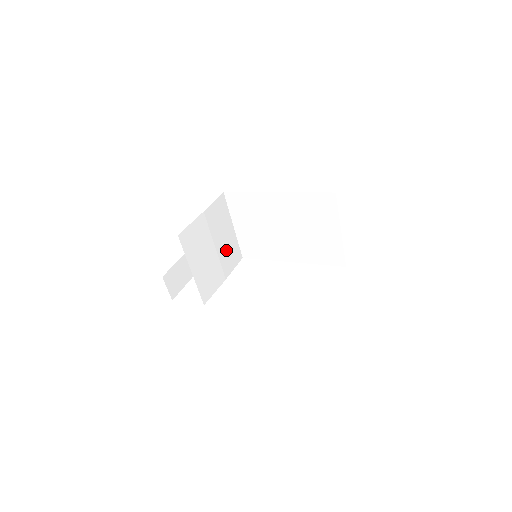
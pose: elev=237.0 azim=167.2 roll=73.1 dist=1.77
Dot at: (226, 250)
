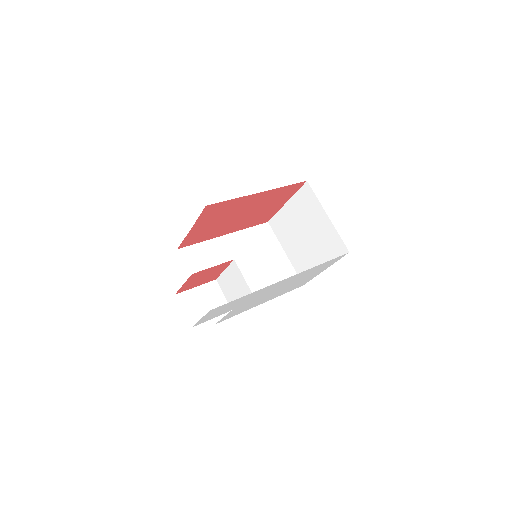
Dot at: occluded
